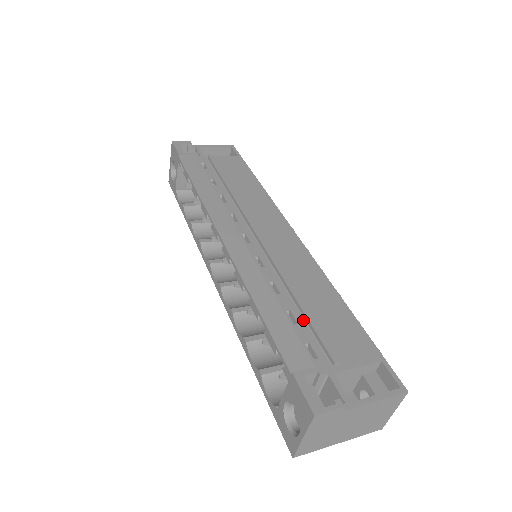
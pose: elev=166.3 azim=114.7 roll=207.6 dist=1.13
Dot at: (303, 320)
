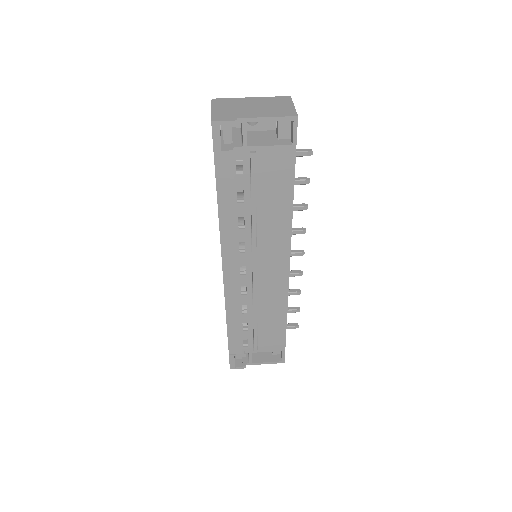
Dot at: (252, 329)
